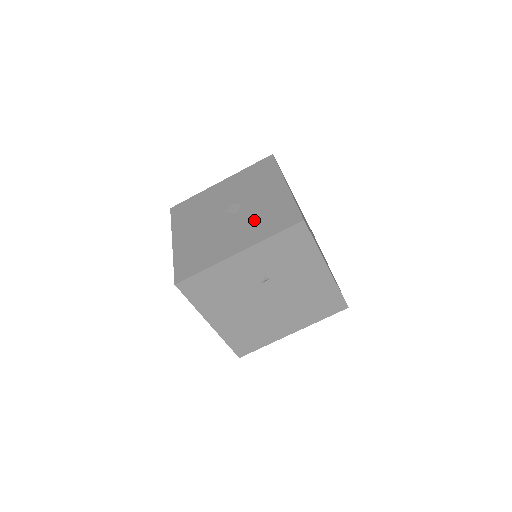
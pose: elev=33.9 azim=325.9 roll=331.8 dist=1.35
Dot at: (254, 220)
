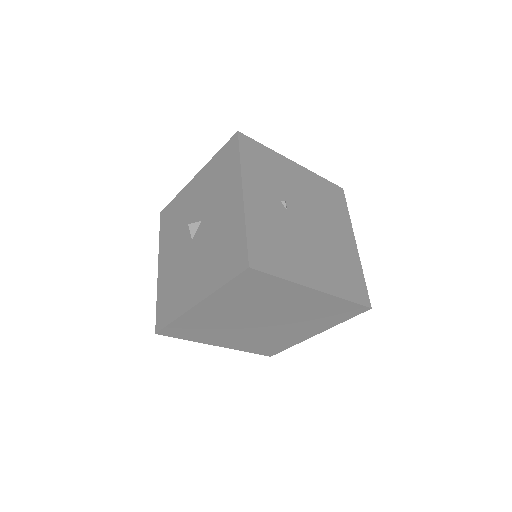
Dot at: (216, 192)
